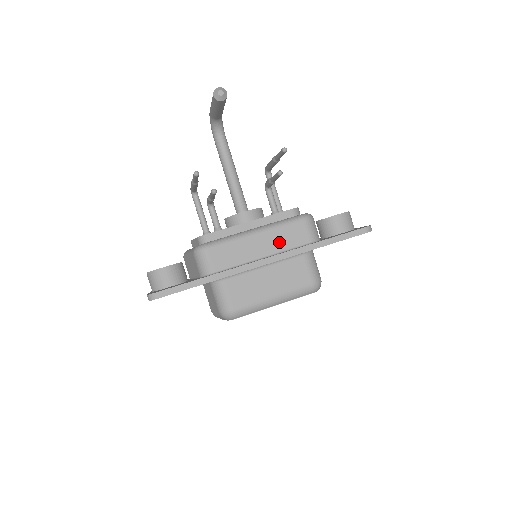
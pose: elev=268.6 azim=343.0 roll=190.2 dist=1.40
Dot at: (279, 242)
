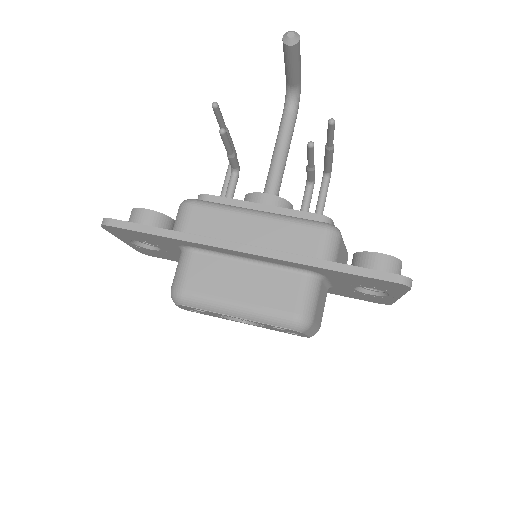
Dot at: (277, 238)
